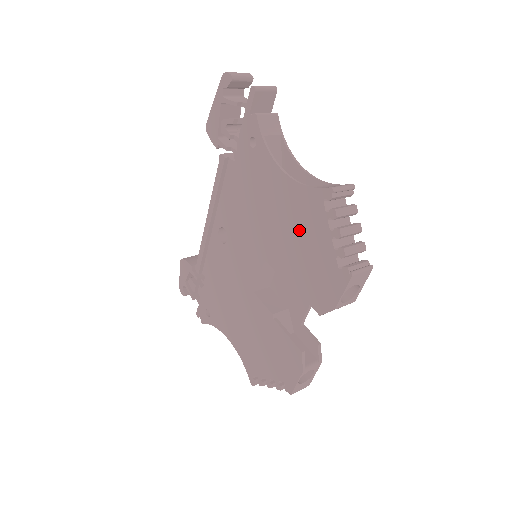
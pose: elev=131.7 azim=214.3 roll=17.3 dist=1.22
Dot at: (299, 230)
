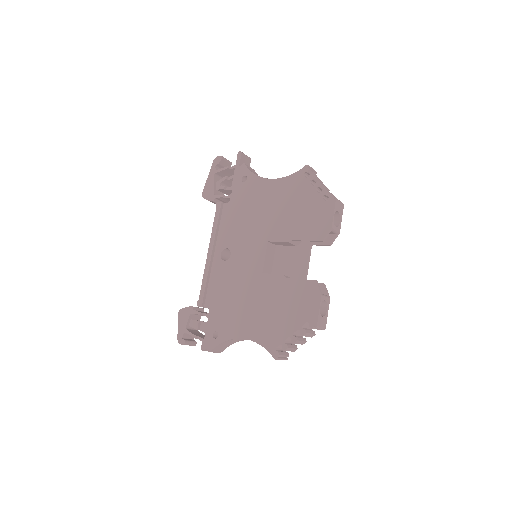
Dot at: (291, 202)
